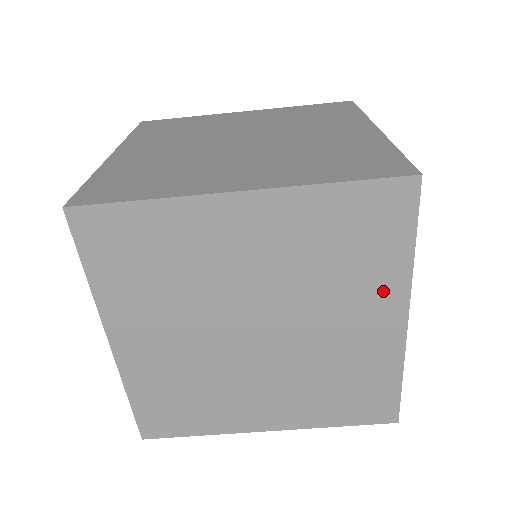
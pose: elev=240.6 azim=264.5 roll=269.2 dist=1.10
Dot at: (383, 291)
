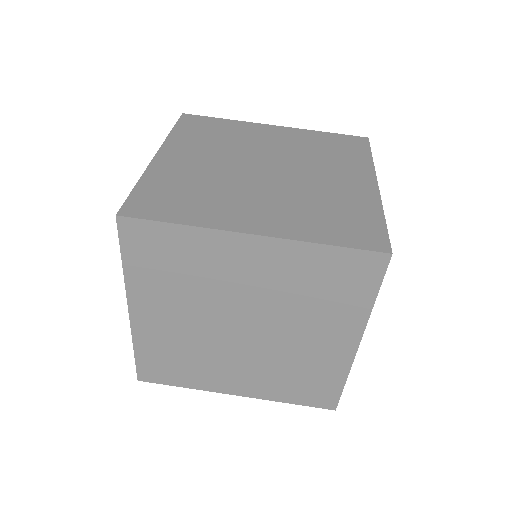
Dot at: (356, 169)
